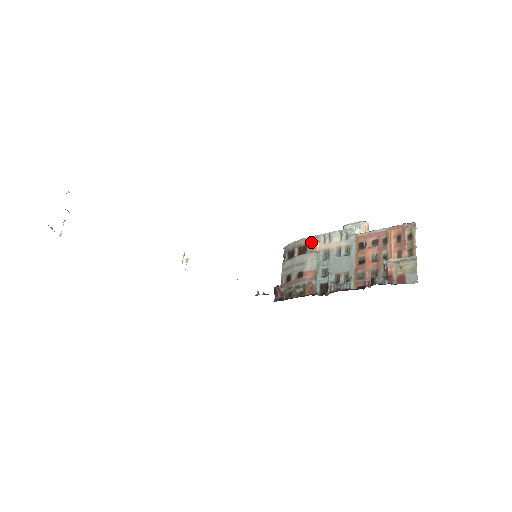
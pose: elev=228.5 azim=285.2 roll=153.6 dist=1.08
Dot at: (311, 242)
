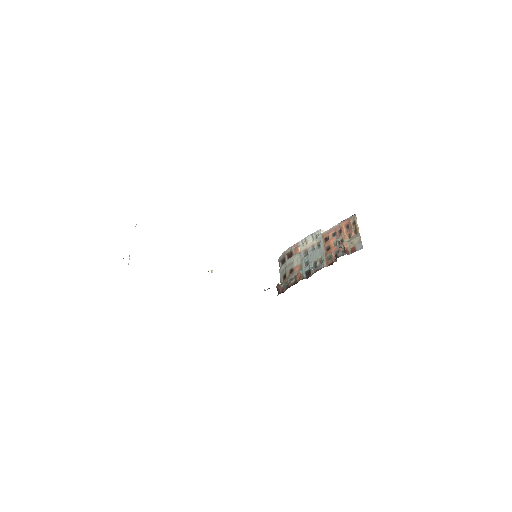
Dot at: (294, 248)
